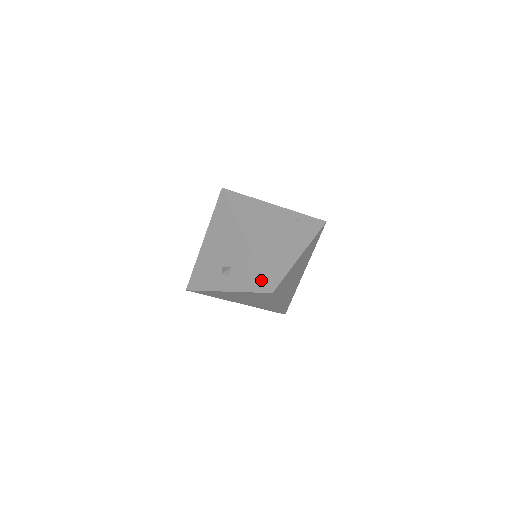
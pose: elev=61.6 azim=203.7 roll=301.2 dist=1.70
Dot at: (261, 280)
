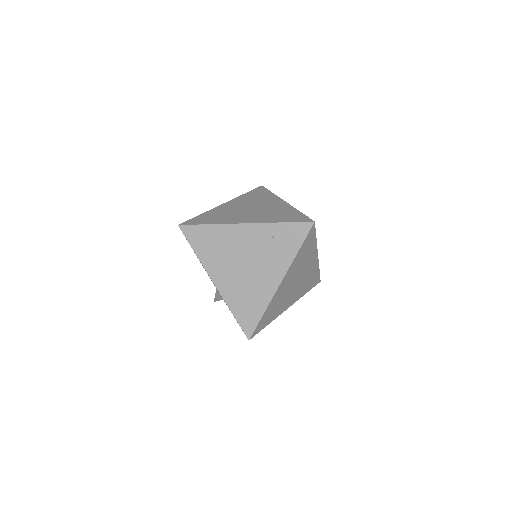
Dot at: occluded
